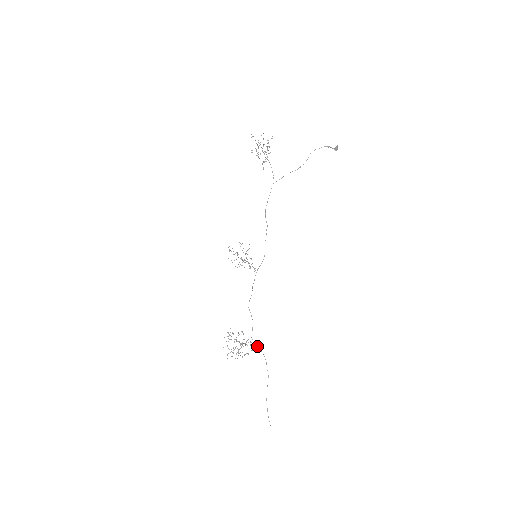
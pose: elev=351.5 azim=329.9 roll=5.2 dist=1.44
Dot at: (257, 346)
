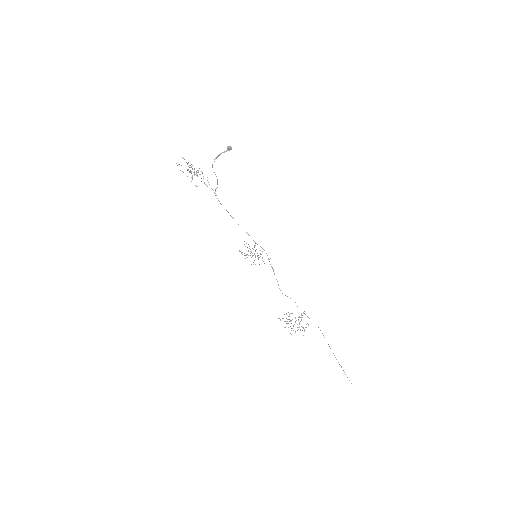
Dot at: occluded
